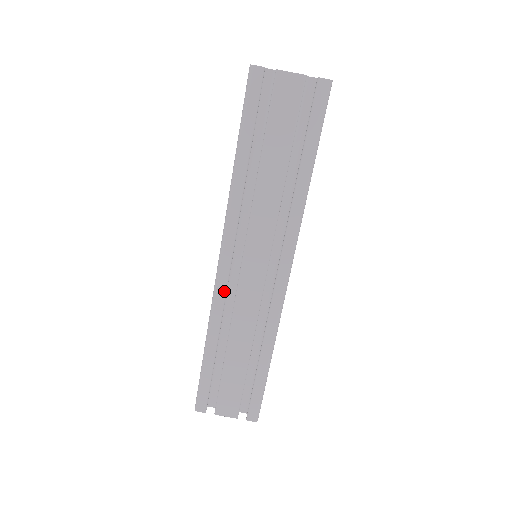
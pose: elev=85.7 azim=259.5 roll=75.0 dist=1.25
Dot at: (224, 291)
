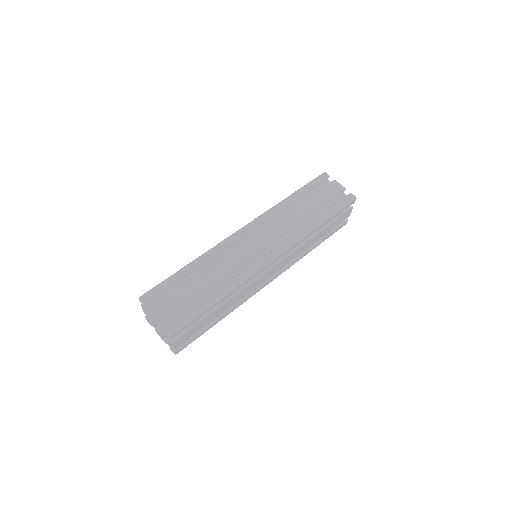
Dot at: (230, 242)
